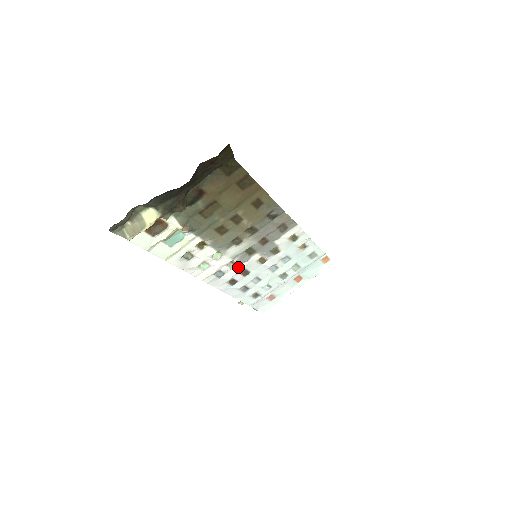
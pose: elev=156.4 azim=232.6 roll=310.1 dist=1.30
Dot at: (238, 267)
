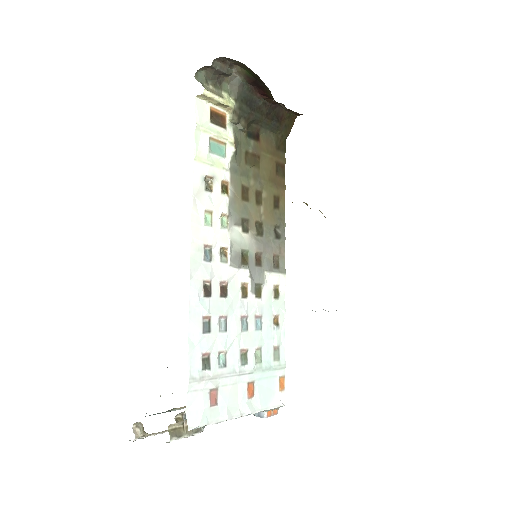
Dot at: (225, 269)
